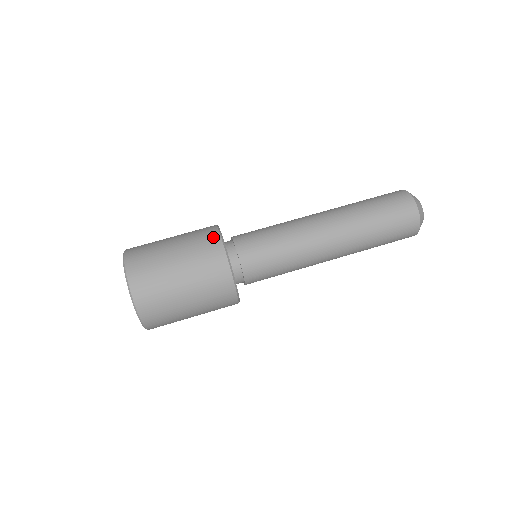
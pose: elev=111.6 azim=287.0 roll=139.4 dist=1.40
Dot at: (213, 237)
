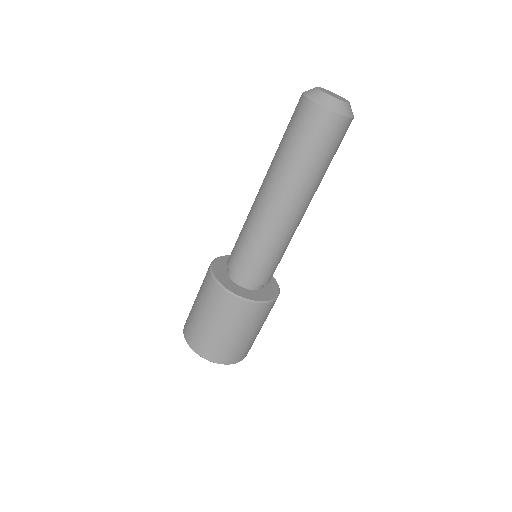
Dot at: (222, 295)
